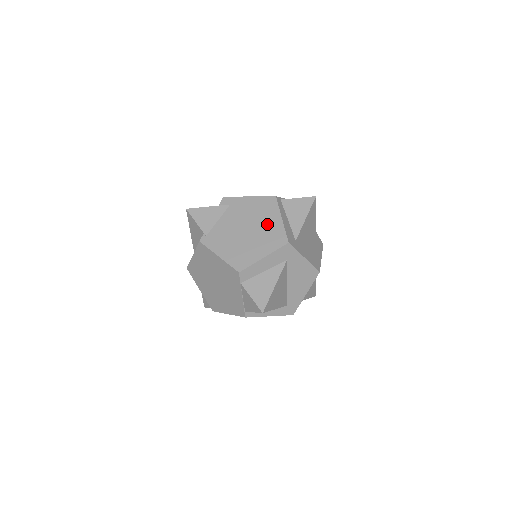
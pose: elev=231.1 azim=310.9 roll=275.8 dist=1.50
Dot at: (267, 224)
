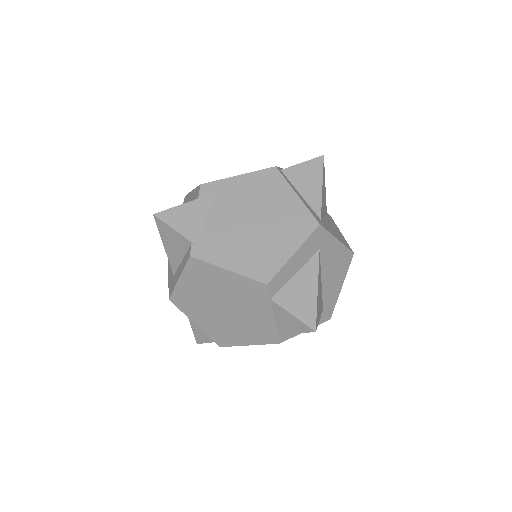
Dot at: (279, 207)
